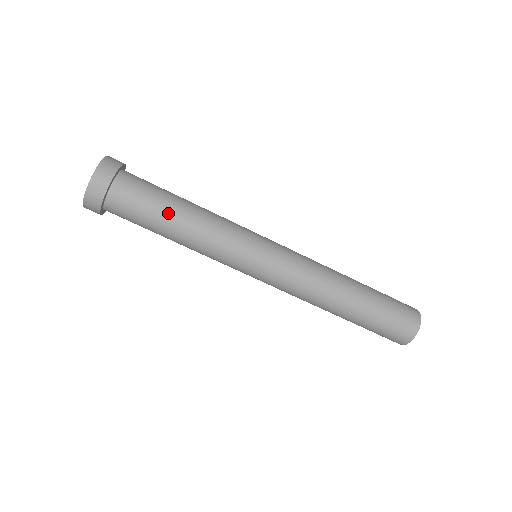
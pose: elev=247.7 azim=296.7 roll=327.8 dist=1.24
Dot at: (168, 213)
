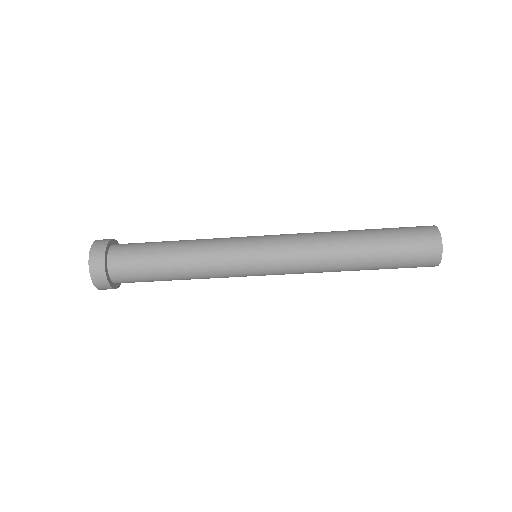
Dot at: occluded
